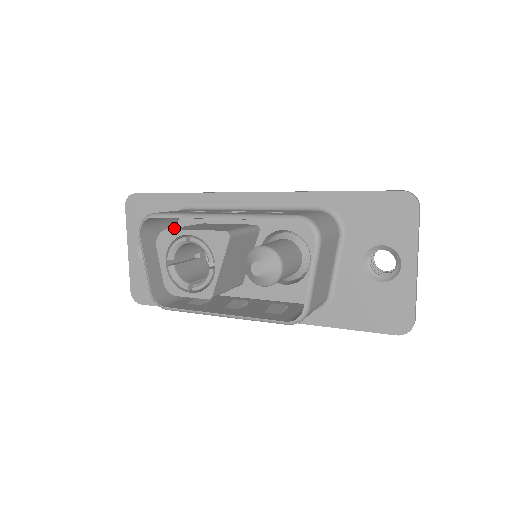
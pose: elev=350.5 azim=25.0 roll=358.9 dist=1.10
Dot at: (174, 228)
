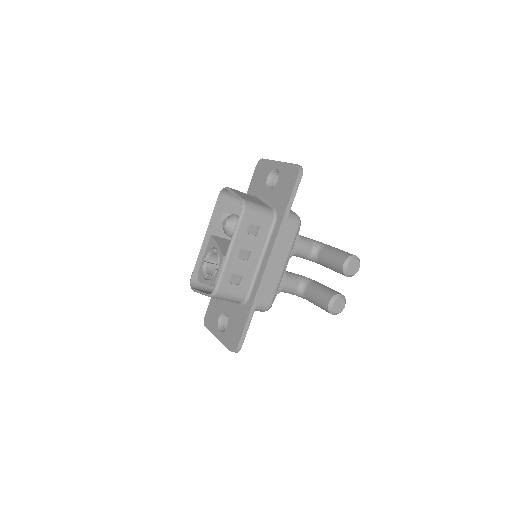
Dot at: occluded
